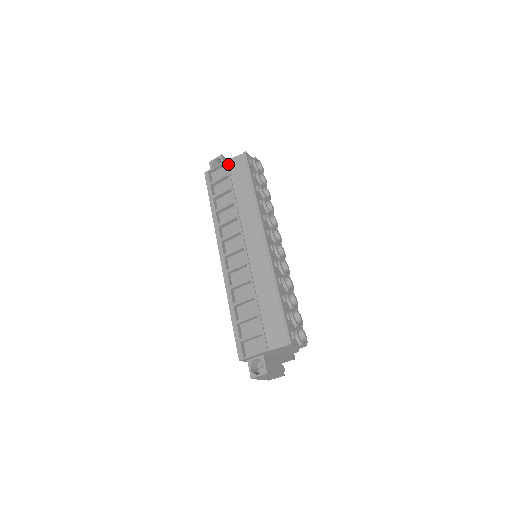
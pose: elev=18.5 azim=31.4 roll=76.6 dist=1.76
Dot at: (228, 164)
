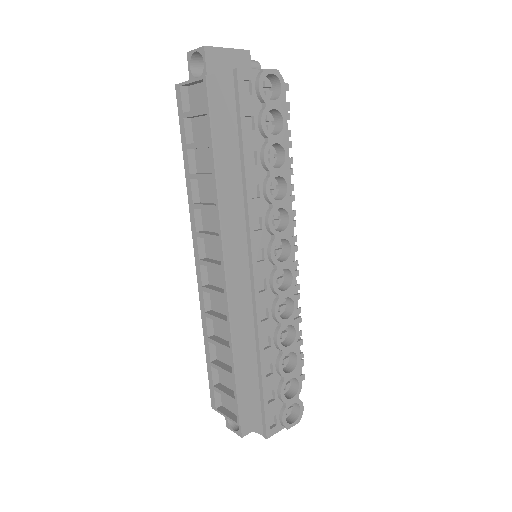
Dot at: (207, 87)
